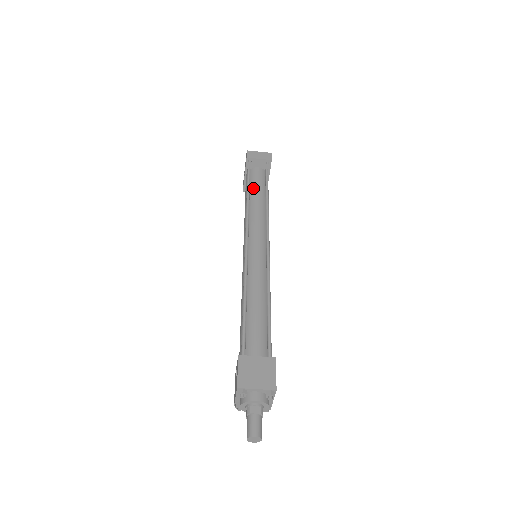
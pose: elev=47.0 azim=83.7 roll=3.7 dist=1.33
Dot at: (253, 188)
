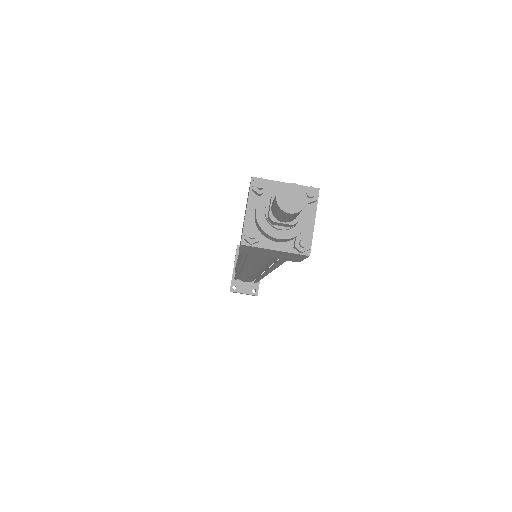
Dot at: occluded
